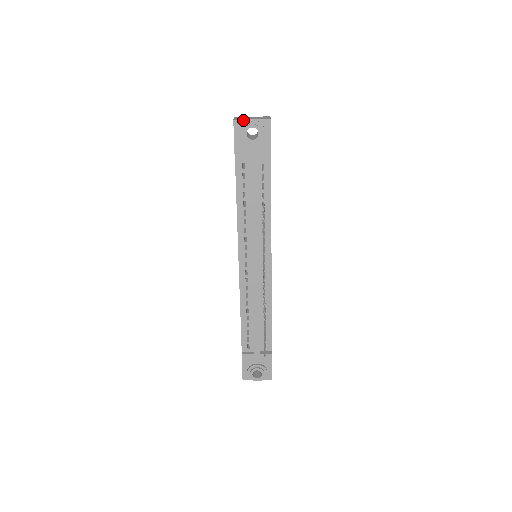
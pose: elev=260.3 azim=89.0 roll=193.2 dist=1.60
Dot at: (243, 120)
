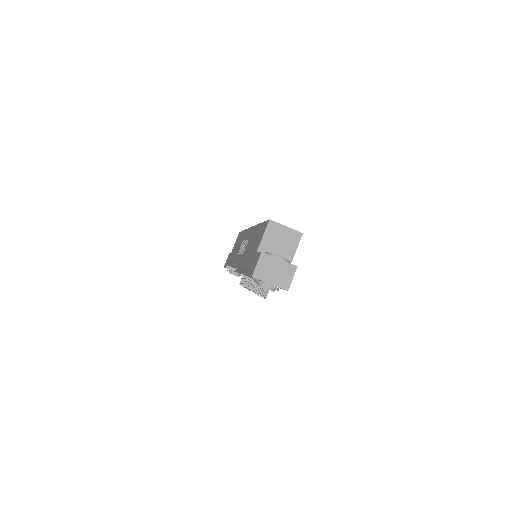
Dot at: (261, 280)
